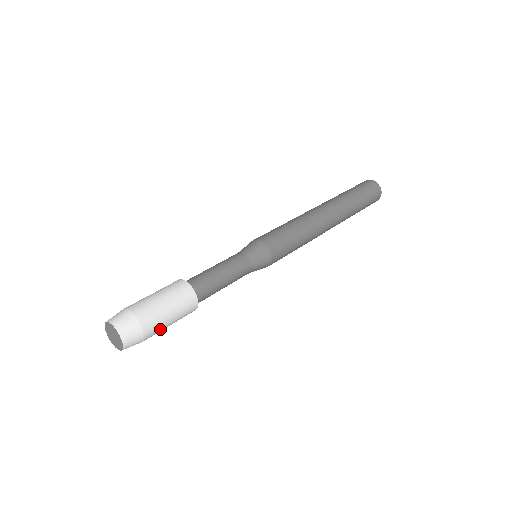
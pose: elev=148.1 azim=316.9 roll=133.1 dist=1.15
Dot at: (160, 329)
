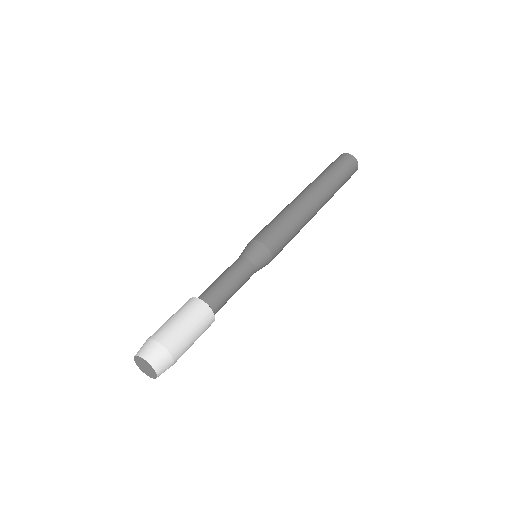
Dot at: (184, 352)
